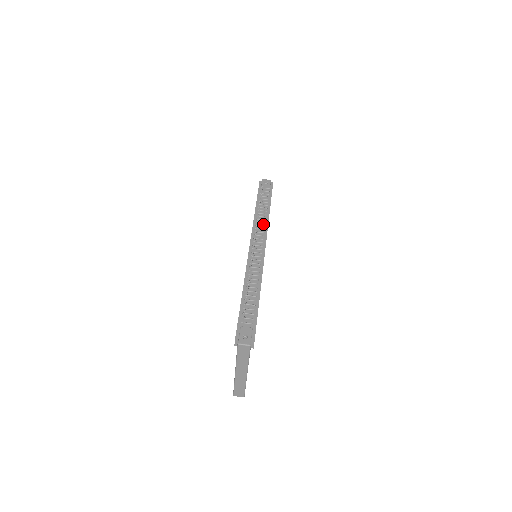
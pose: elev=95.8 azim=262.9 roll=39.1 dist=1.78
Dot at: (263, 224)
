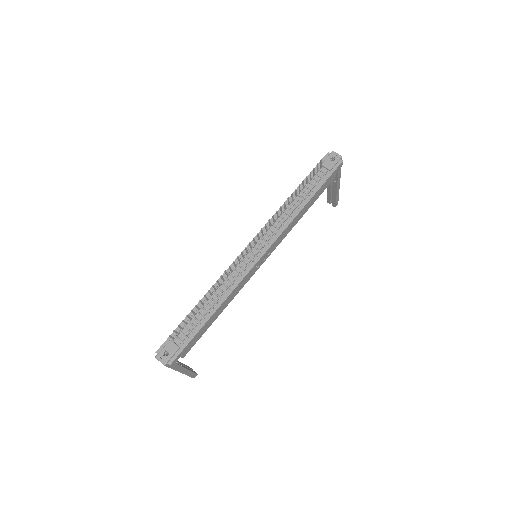
Dot at: (285, 220)
